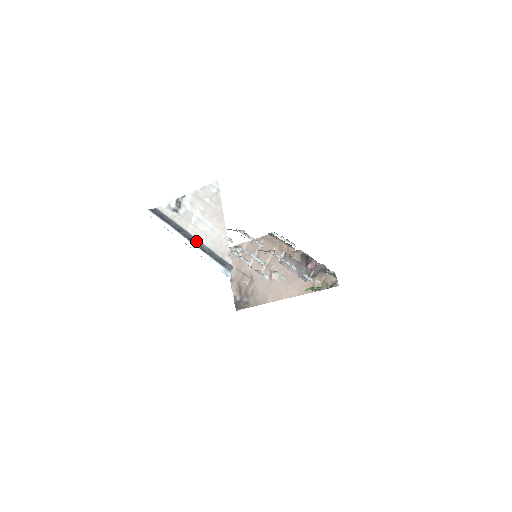
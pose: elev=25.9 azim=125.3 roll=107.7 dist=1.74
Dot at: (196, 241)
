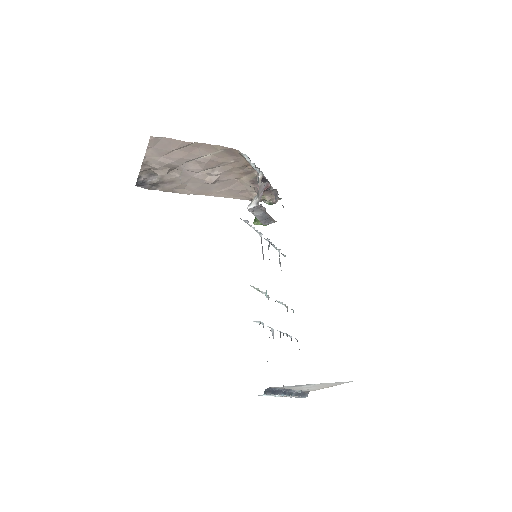
Dot at: (294, 392)
